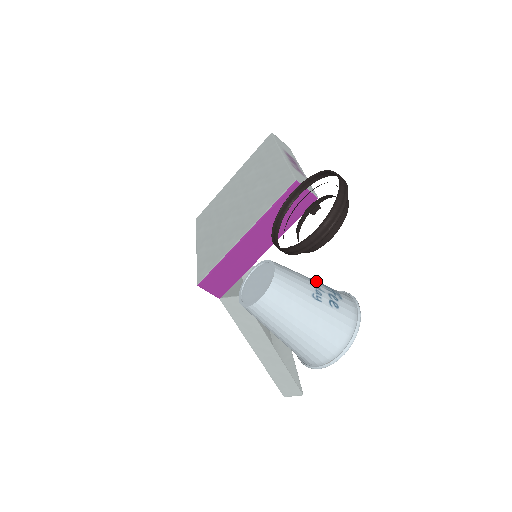
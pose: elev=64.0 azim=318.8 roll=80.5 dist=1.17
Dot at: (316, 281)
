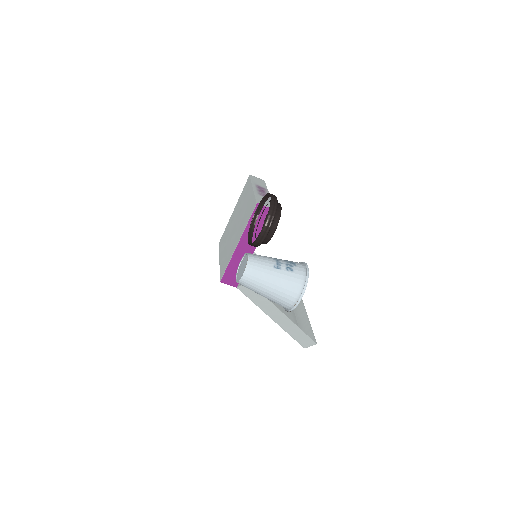
Dot at: (279, 259)
